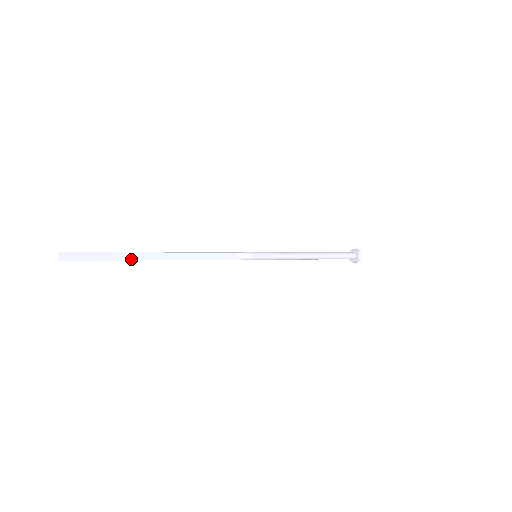
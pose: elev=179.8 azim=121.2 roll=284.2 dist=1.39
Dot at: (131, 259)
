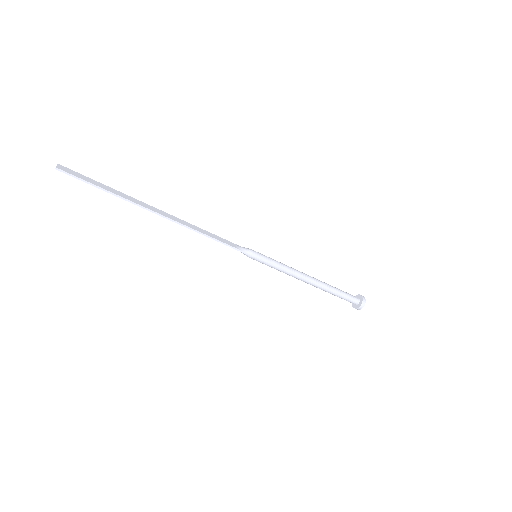
Dot at: (129, 200)
